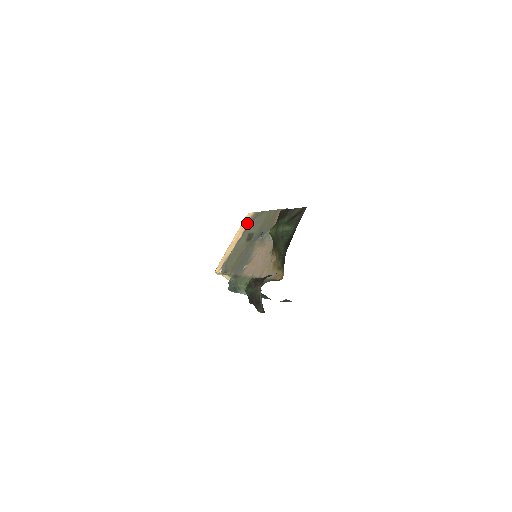
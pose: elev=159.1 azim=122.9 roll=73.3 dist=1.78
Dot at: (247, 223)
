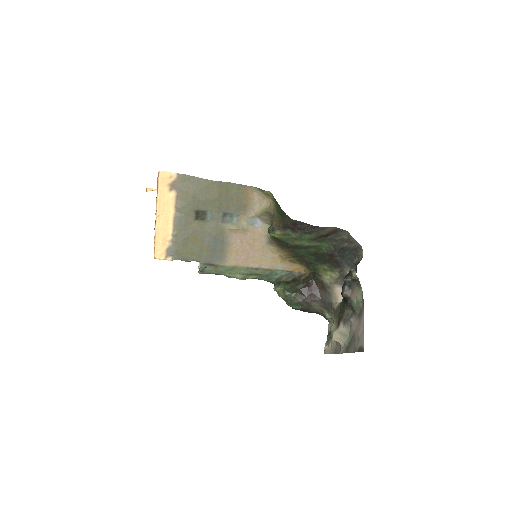
Dot at: (173, 191)
